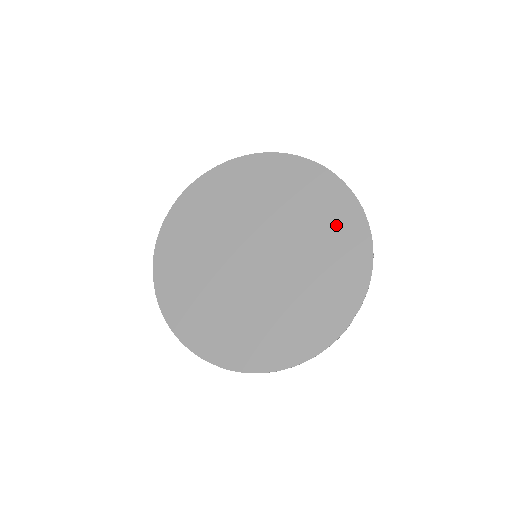
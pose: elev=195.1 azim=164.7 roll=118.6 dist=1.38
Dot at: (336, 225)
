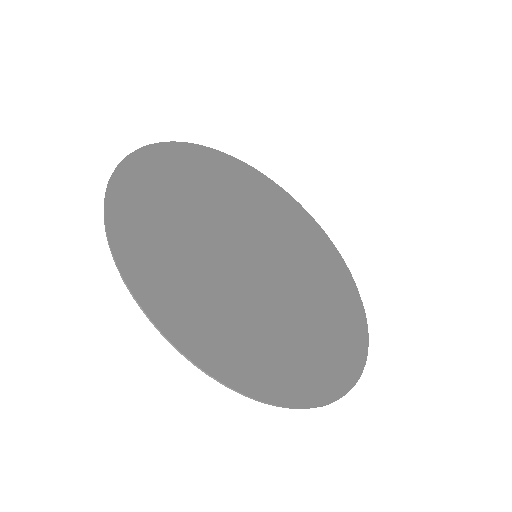
Dot at: (294, 218)
